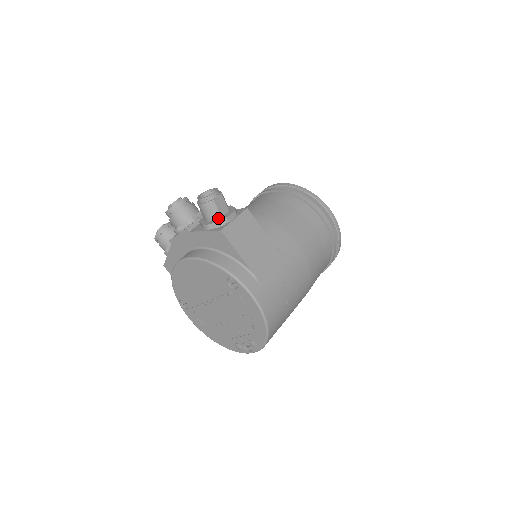
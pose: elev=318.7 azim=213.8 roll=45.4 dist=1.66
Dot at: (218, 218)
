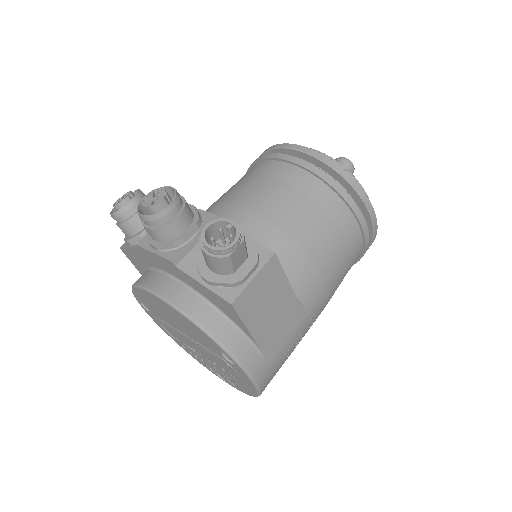
Dot at: (229, 273)
